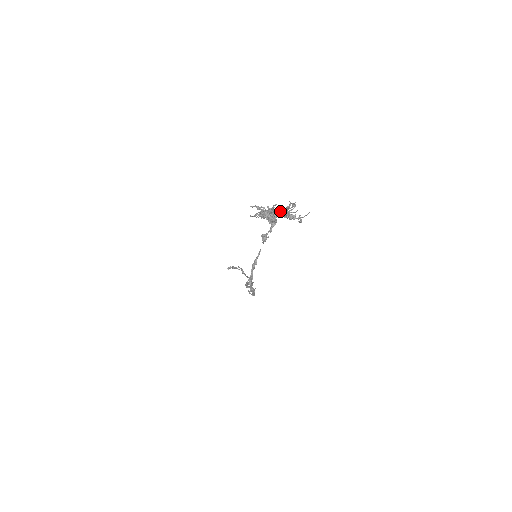
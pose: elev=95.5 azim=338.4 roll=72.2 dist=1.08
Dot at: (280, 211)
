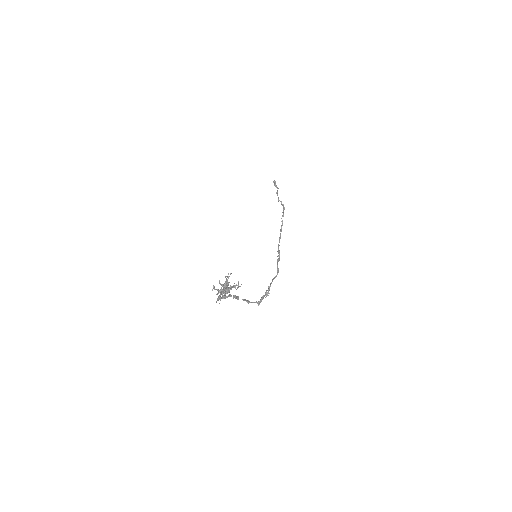
Dot at: (224, 294)
